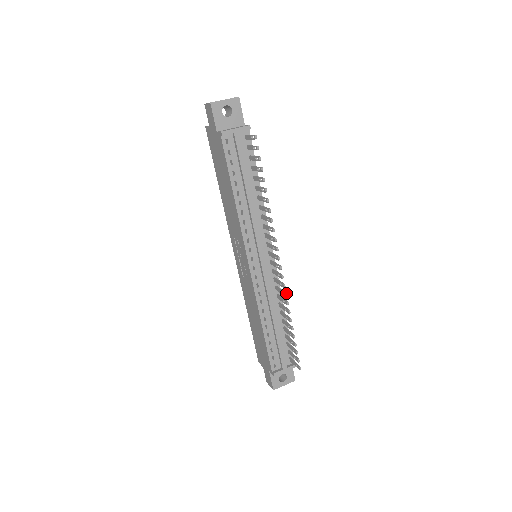
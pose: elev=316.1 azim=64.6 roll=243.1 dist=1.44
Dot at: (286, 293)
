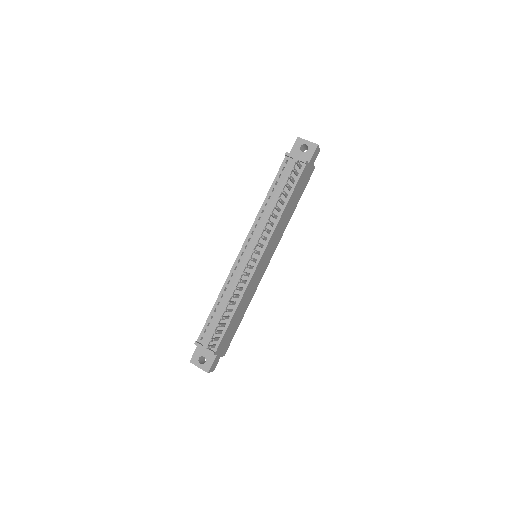
Dot at: (240, 279)
